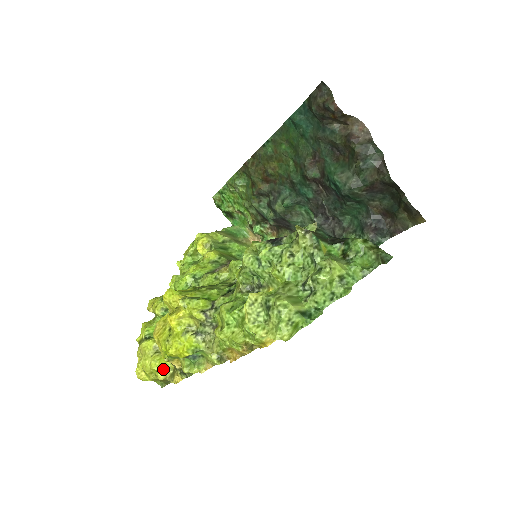
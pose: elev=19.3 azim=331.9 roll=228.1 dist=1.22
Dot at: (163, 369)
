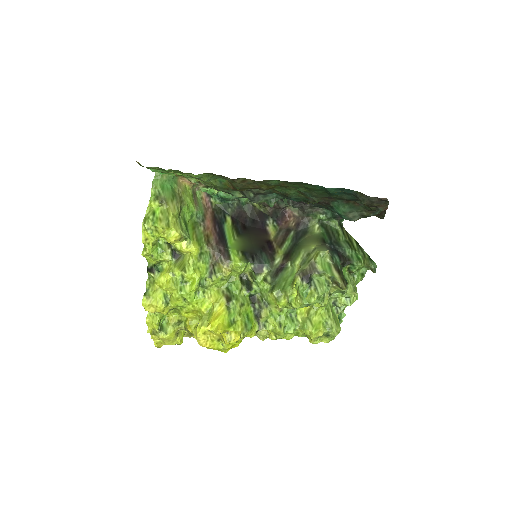
Dot at: occluded
